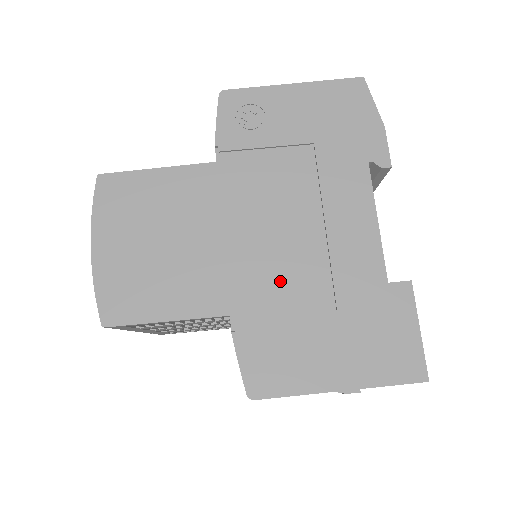
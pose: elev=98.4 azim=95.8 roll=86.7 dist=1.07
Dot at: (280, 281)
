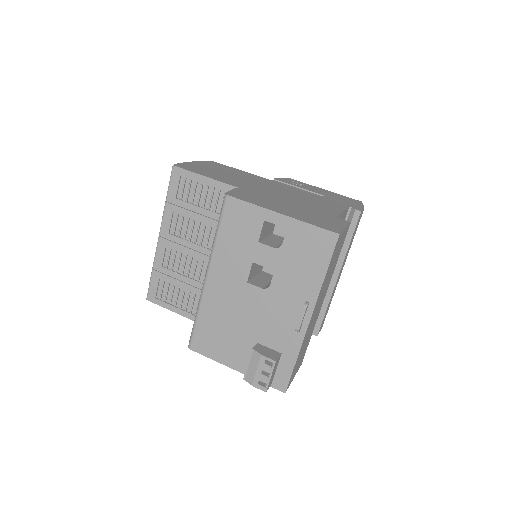
Dot at: (275, 196)
